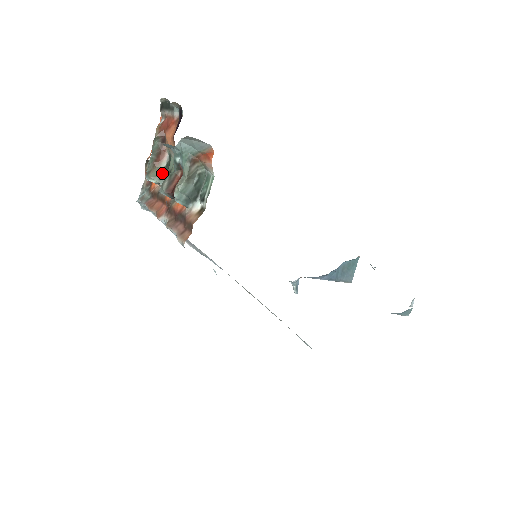
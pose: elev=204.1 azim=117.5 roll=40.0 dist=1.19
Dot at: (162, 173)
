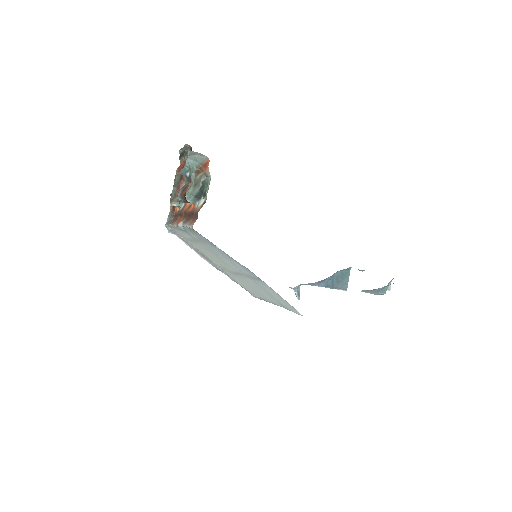
Dot at: occluded
